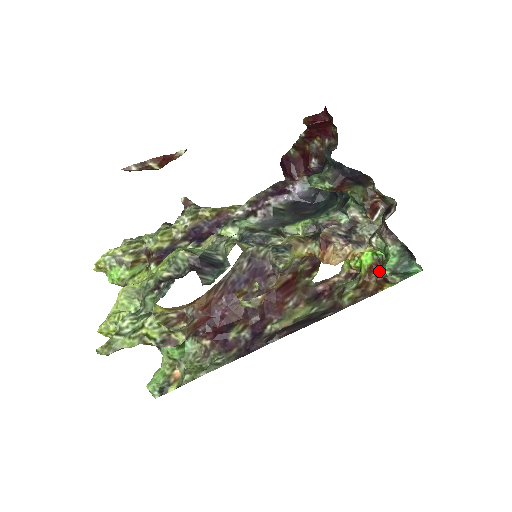
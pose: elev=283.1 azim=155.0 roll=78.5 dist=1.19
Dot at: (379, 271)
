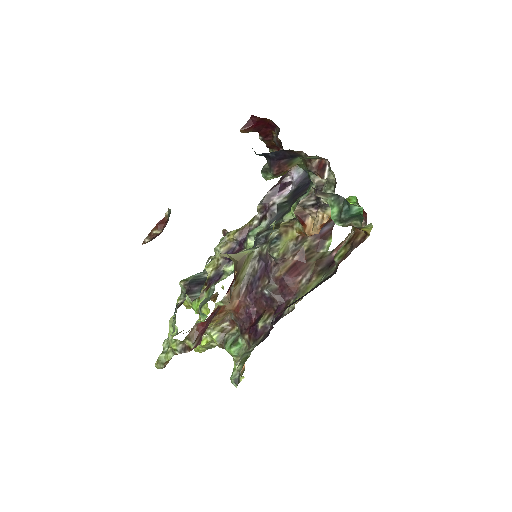
Dot at: (366, 217)
